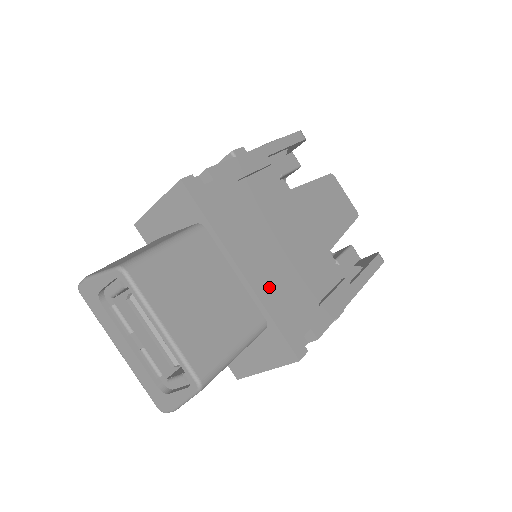
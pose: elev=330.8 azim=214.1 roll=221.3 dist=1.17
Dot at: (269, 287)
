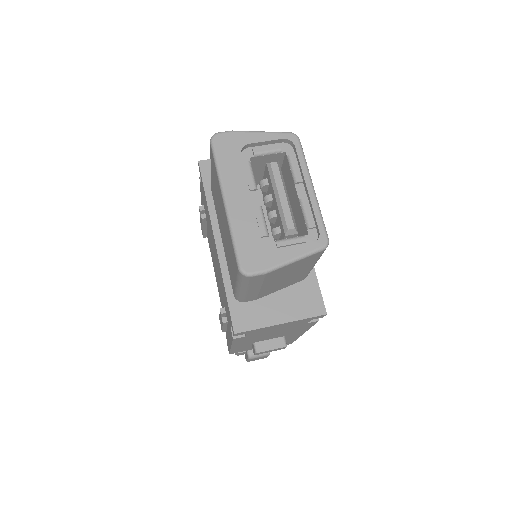
Dot at: occluded
